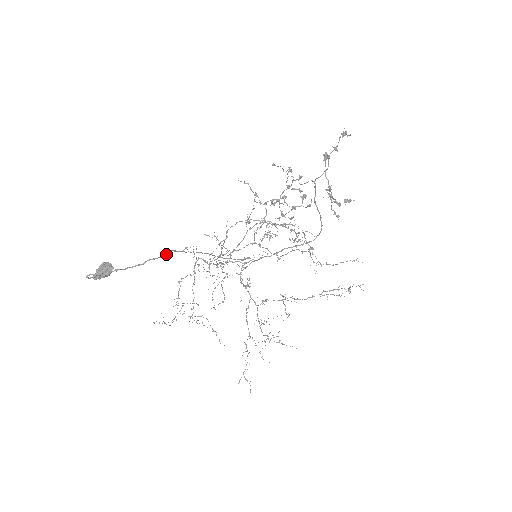
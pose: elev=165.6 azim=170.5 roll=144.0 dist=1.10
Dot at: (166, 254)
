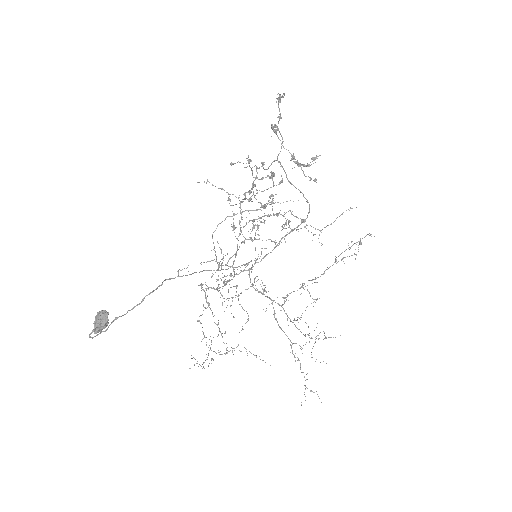
Dot at: occluded
